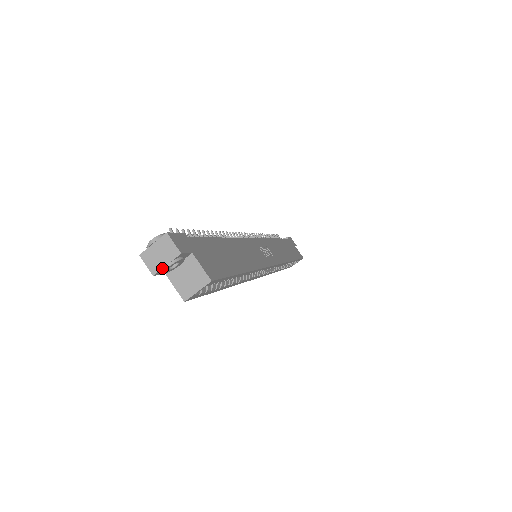
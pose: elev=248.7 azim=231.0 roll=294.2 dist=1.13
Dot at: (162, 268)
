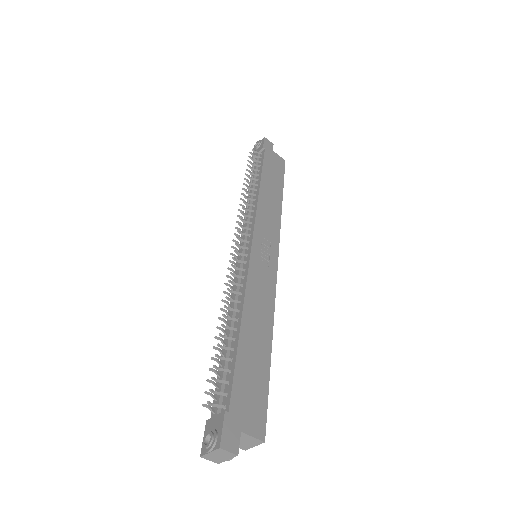
Dot at: (224, 461)
